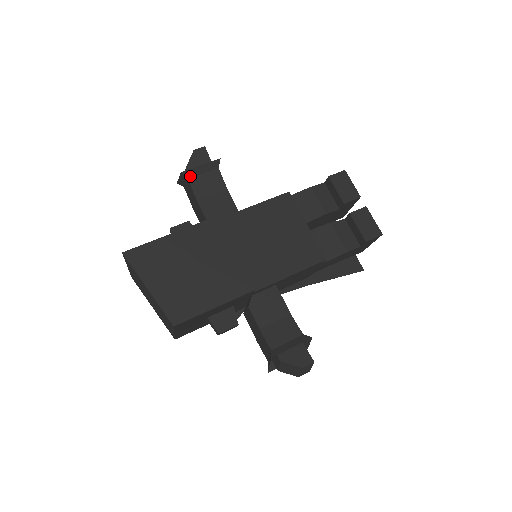
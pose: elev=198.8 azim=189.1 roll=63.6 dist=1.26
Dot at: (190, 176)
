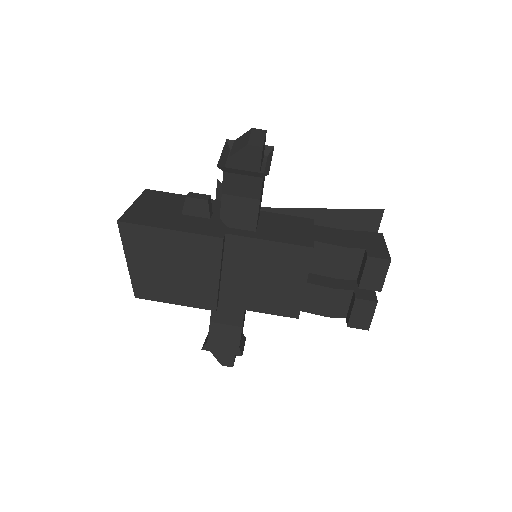
Dot at: (227, 171)
